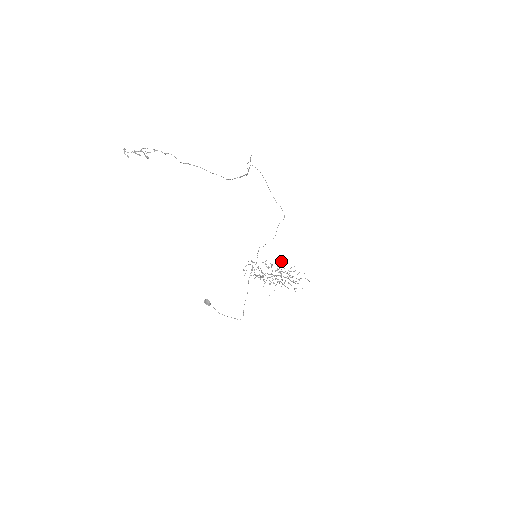
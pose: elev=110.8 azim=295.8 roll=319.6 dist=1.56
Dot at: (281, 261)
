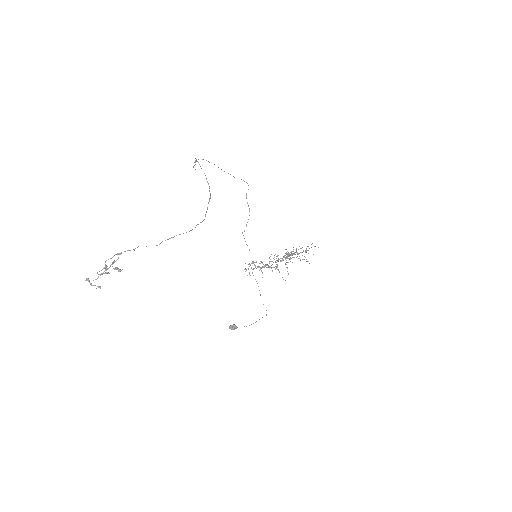
Dot at: occluded
